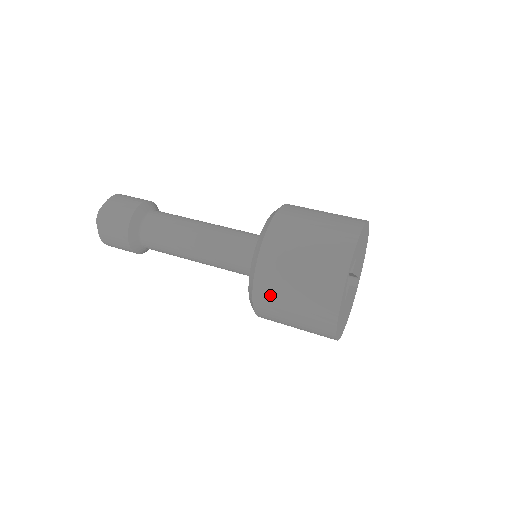
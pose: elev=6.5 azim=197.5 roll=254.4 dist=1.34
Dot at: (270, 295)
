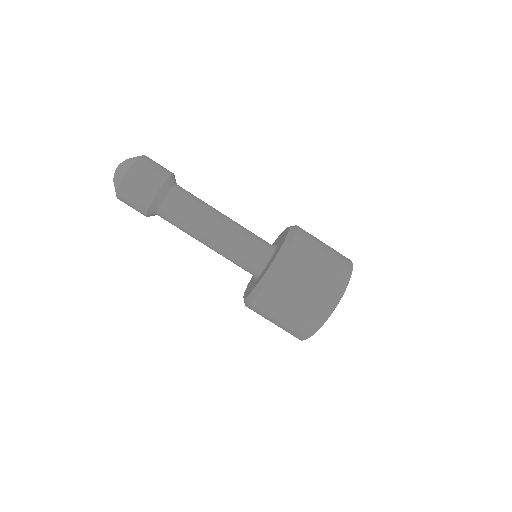
Dot at: (285, 284)
